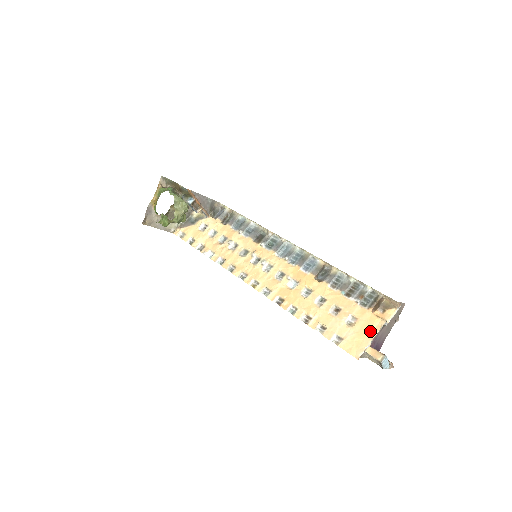
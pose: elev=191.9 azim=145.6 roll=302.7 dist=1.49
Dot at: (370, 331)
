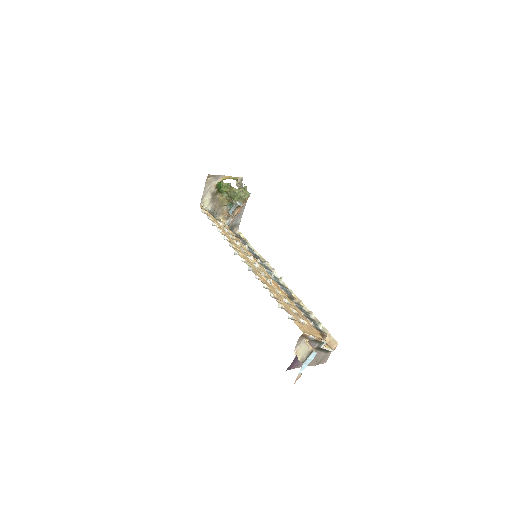
Dot at: (316, 335)
